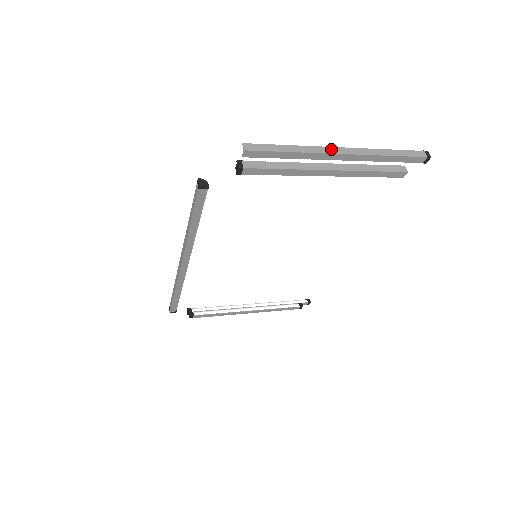
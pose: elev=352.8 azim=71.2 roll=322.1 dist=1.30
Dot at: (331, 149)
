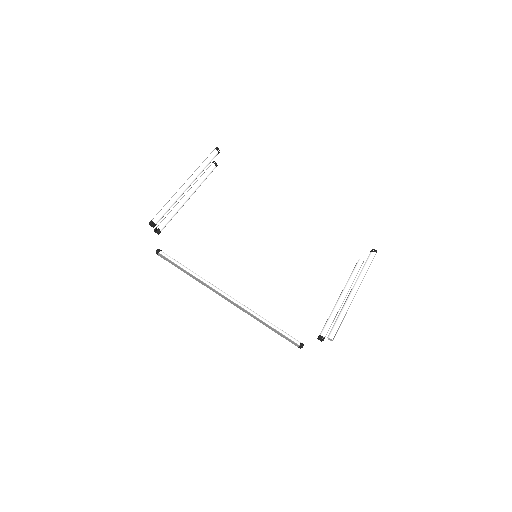
Dot at: occluded
